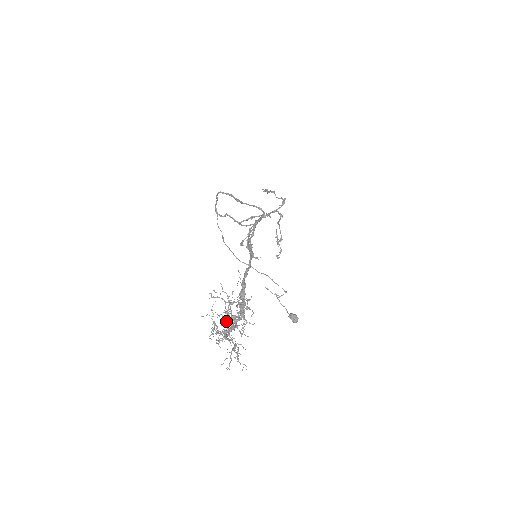
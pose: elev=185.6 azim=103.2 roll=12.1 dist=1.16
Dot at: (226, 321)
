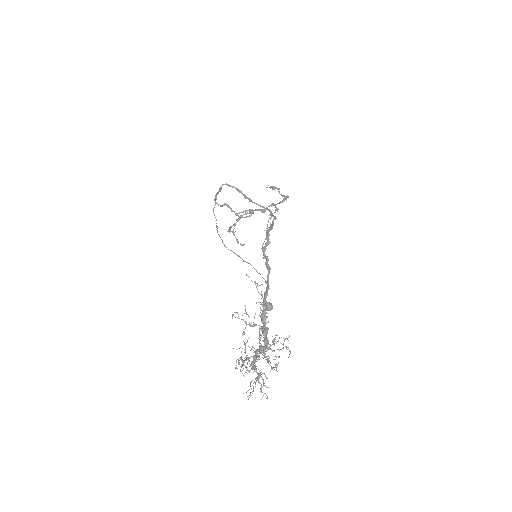
Dot at: (259, 356)
